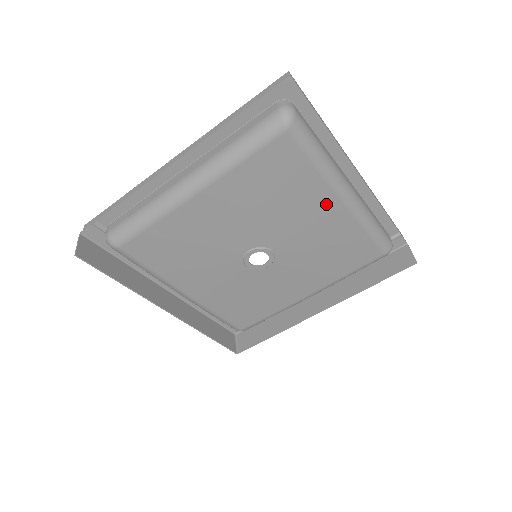
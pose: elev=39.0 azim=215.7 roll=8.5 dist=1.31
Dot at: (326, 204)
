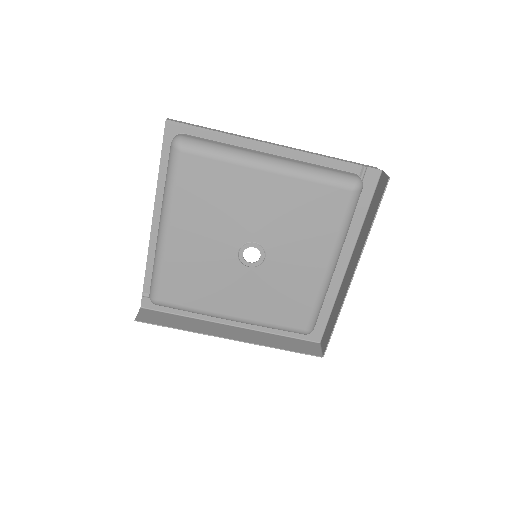
Dot at: (257, 181)
